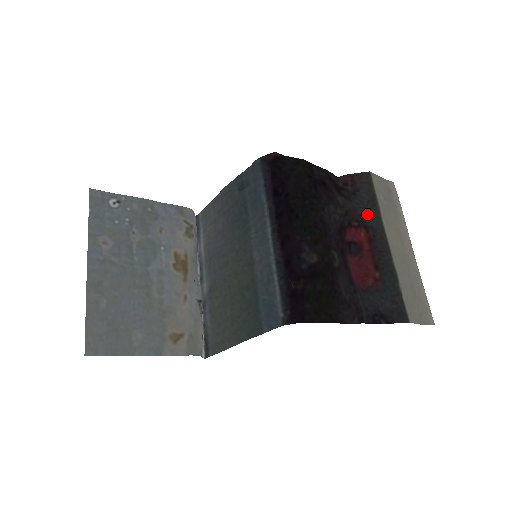
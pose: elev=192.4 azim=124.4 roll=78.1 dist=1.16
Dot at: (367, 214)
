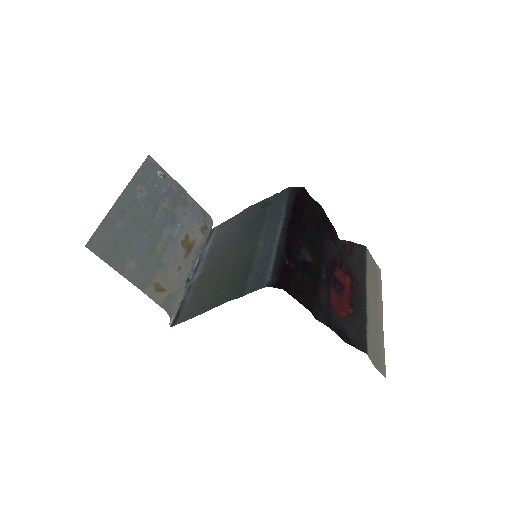
Dot at: (356, 269)
